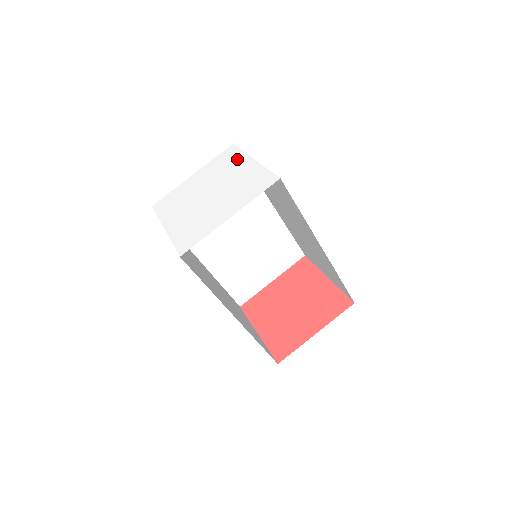
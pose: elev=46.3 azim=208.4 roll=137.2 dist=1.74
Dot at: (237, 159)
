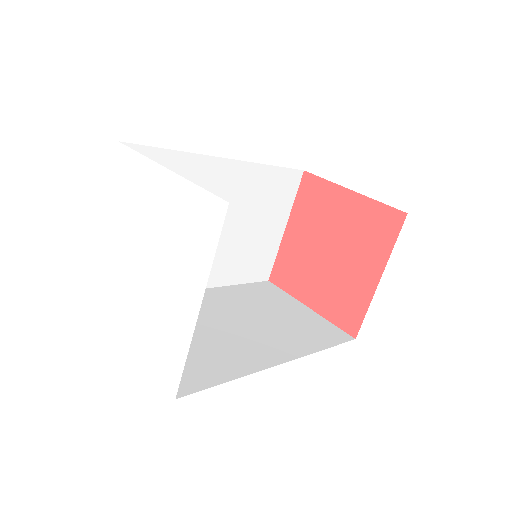
Dot at: (197, 262)
